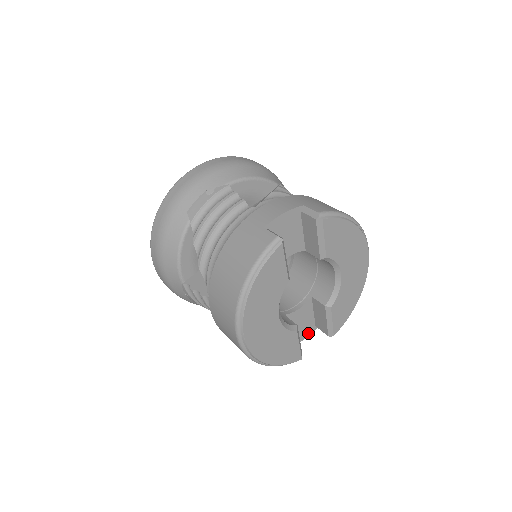
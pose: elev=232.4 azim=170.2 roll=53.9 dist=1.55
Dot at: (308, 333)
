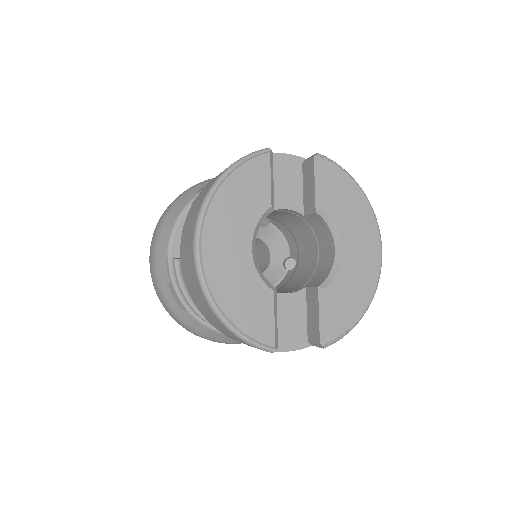
Dot at: (296, 345)
